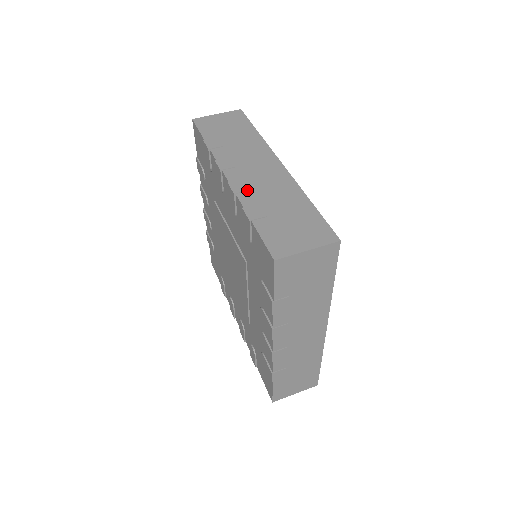
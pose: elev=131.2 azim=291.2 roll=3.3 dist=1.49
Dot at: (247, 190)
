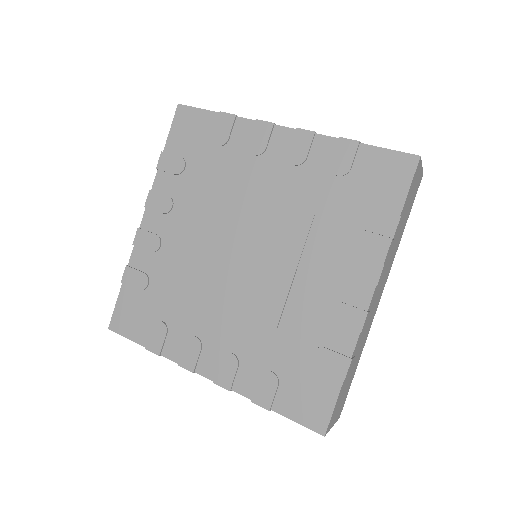
Dot at: occluded
